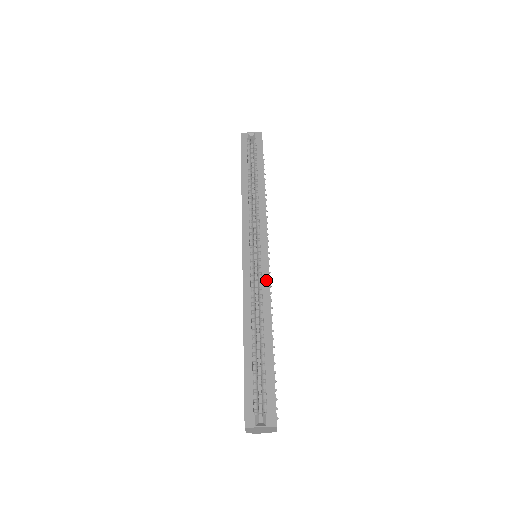
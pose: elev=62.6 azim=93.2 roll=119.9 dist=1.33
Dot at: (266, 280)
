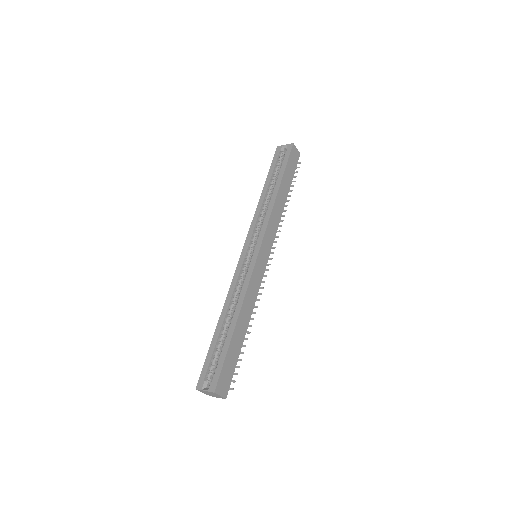
Dot at: (248, 277)
